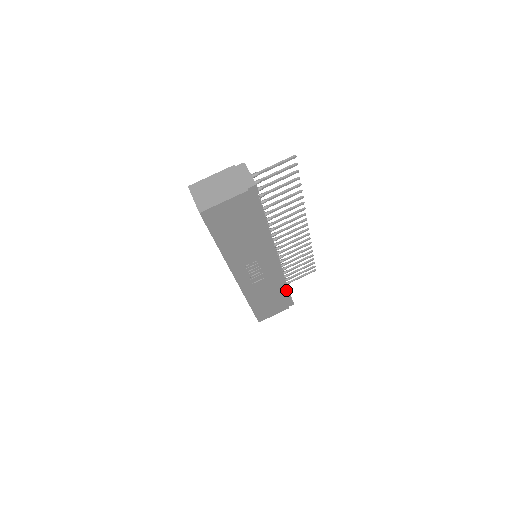
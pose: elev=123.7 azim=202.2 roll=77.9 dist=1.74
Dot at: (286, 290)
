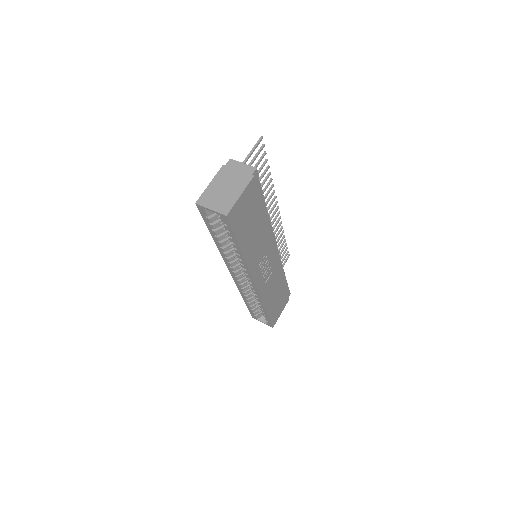
Dot at: (284, 280)
